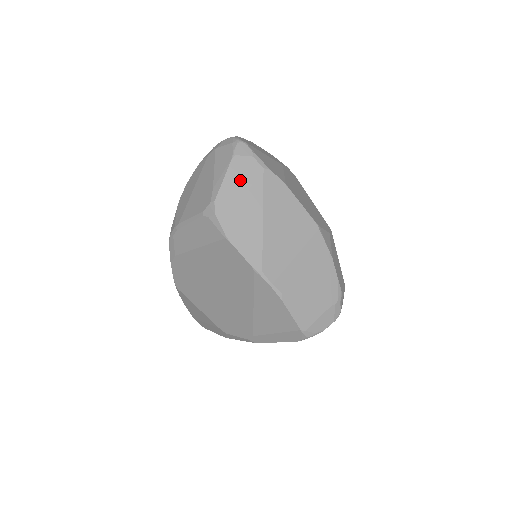
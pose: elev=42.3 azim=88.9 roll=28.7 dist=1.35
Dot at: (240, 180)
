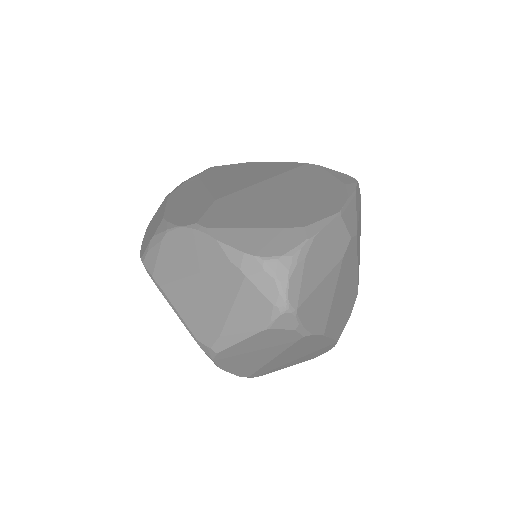
Dot at: (262, 343)
